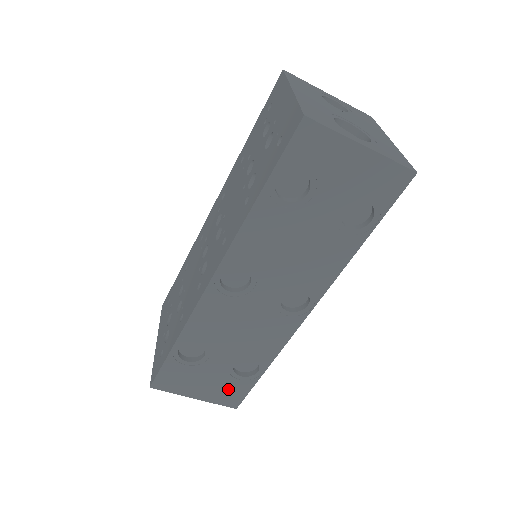
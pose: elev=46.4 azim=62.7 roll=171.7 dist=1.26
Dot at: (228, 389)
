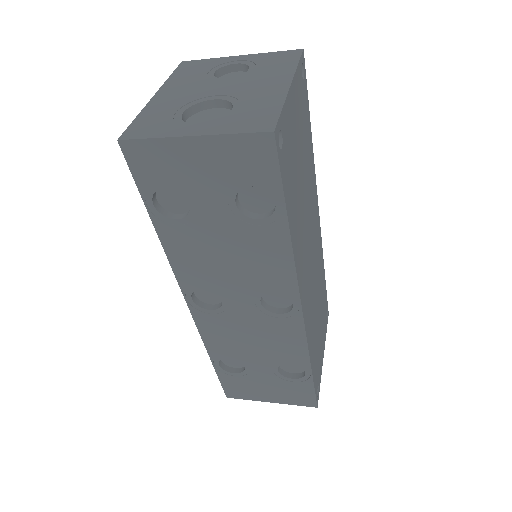
Dot at: (292, 391)
